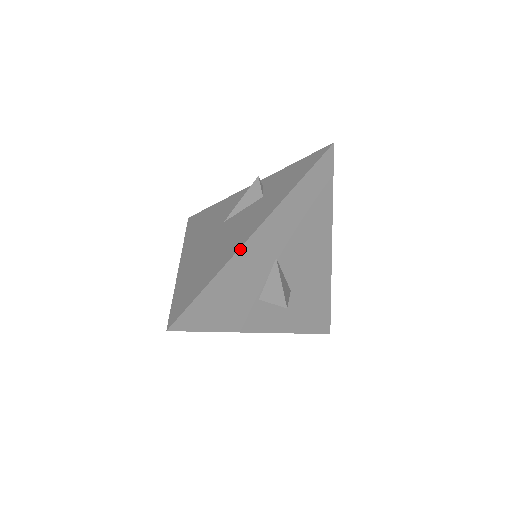
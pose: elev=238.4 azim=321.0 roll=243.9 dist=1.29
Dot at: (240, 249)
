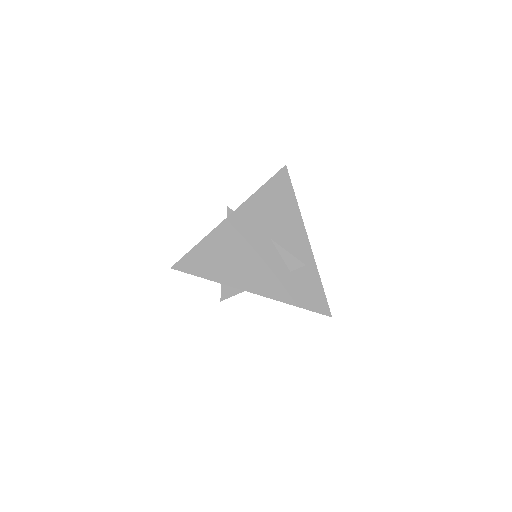
Dot at: (240, 289)
